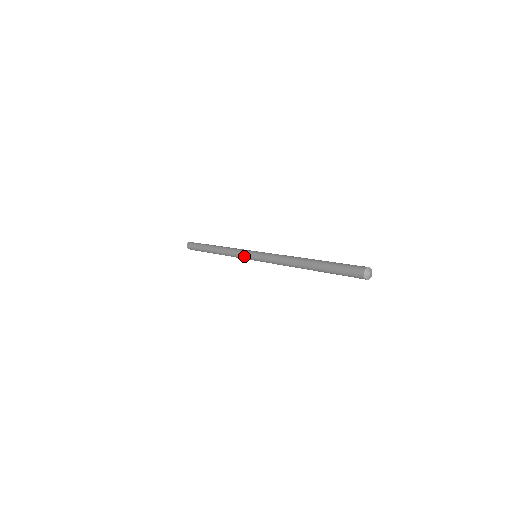
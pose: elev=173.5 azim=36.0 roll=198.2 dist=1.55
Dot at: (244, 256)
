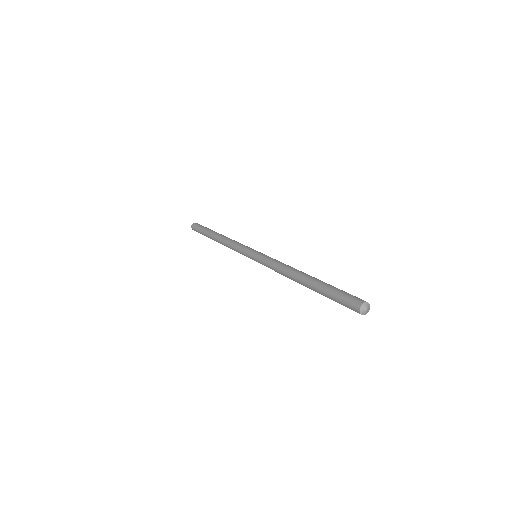
Dot at: (244, 252)
